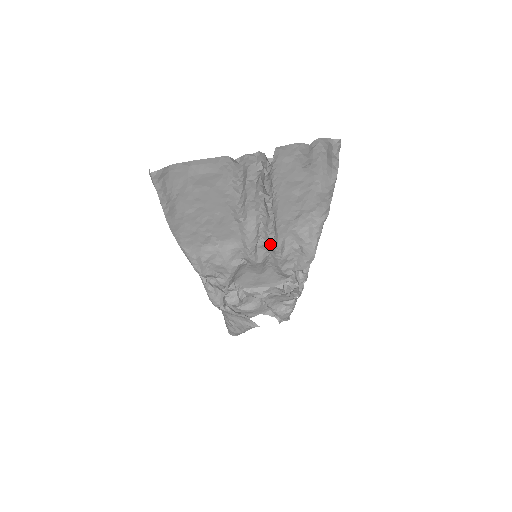
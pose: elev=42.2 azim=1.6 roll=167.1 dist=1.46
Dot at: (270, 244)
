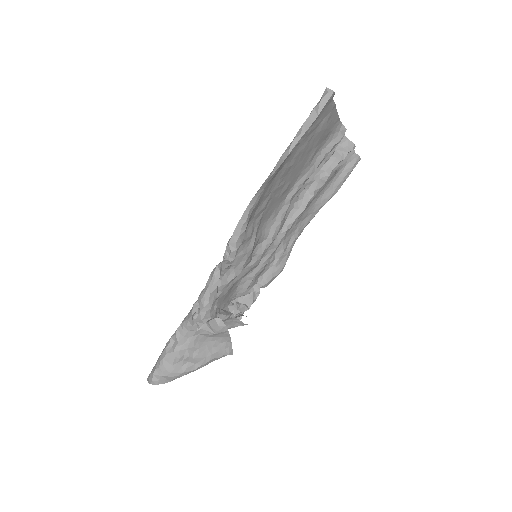
Dot at: (279, 243)
